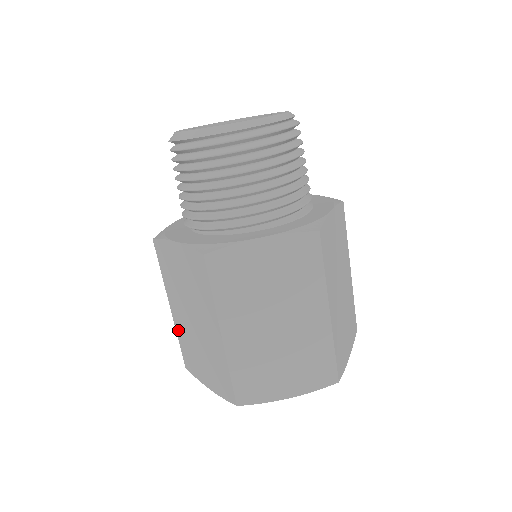
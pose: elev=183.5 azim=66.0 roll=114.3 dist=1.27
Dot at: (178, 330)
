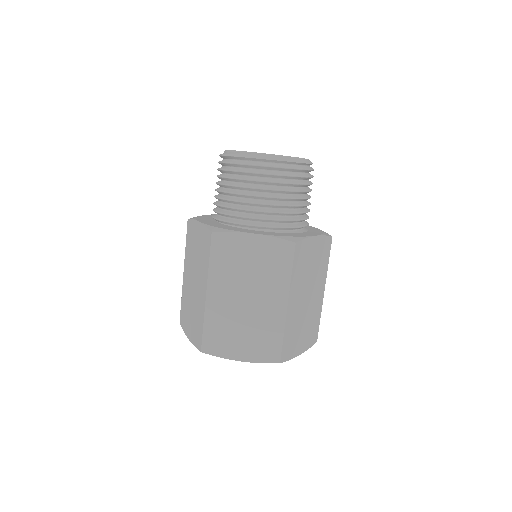
Dot at: (209, 314)
